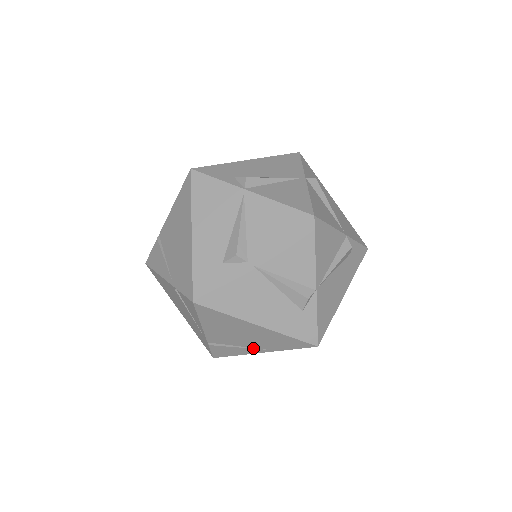
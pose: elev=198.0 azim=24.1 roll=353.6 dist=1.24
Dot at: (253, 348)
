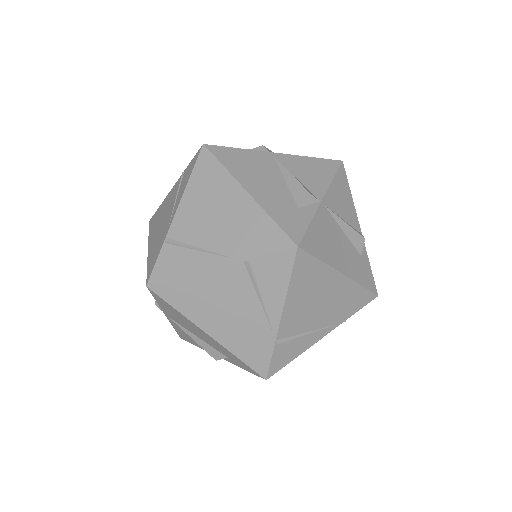
Dot at: (213, 253)
